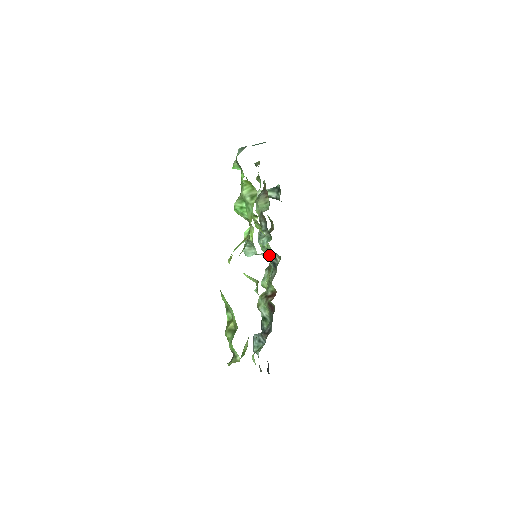
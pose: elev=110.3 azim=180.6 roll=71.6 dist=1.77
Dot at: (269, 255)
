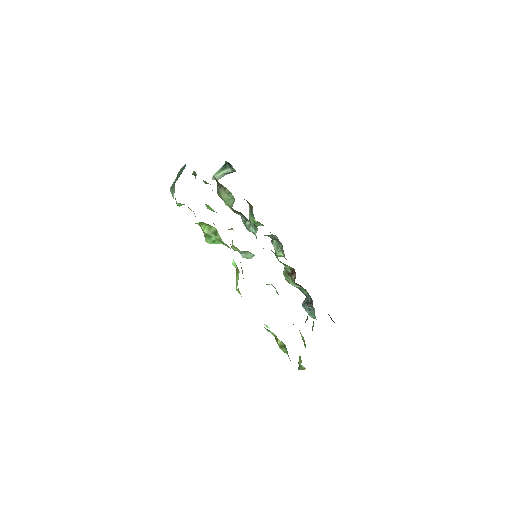
Dot at: occluded
